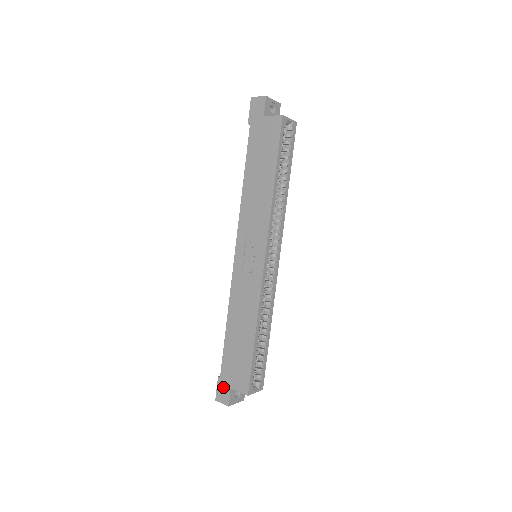
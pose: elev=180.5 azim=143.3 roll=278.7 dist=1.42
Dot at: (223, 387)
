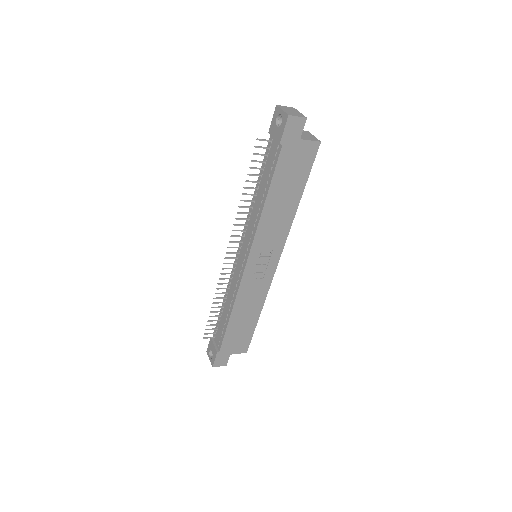
Dot at: (222, 357)
